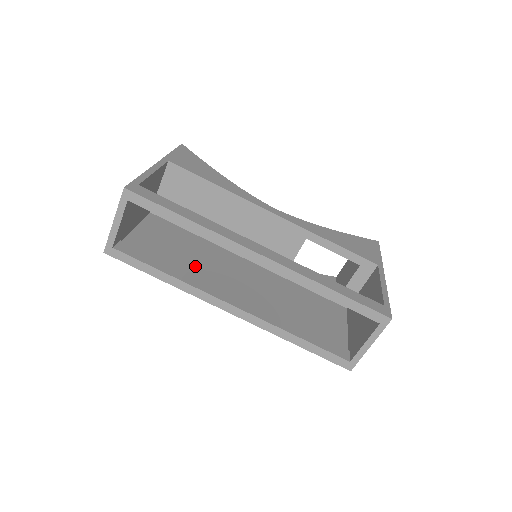
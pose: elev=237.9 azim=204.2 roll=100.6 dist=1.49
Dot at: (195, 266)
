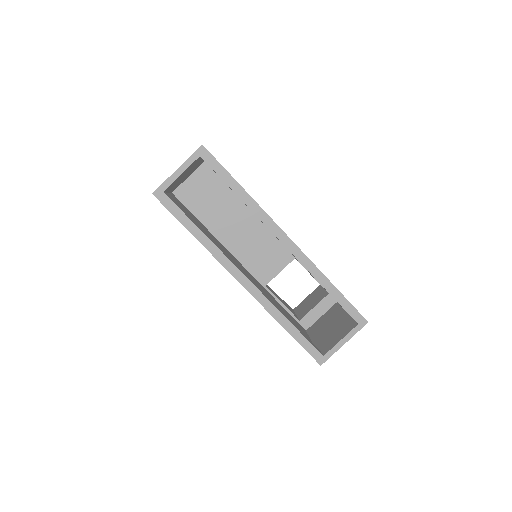
Dot at: occluded
